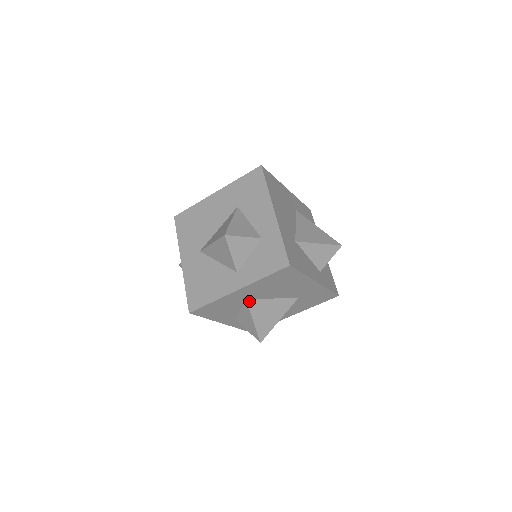
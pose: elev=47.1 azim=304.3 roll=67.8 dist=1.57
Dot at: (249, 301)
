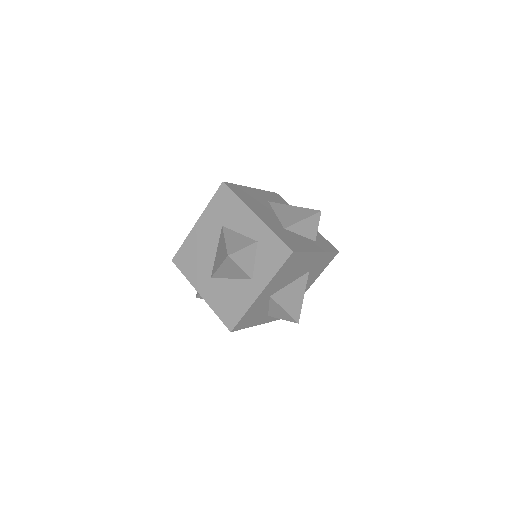
Dot at: (273, 296)
